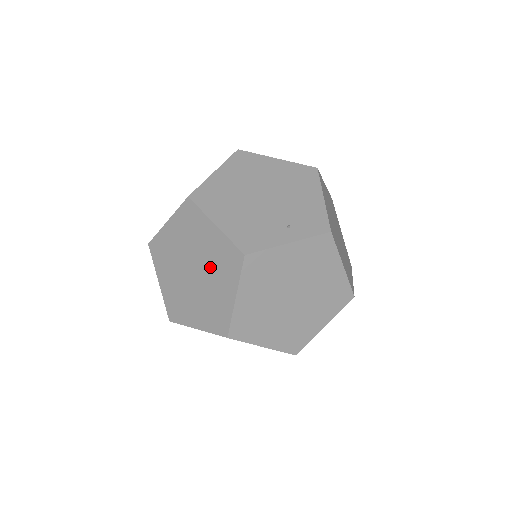
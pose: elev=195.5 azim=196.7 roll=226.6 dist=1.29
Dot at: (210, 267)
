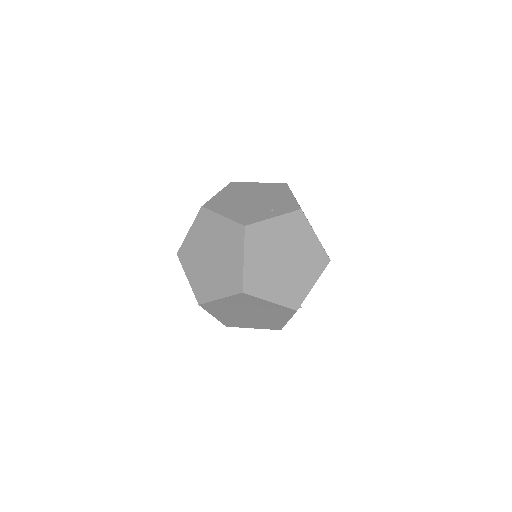
Dot at: (223, 247)
